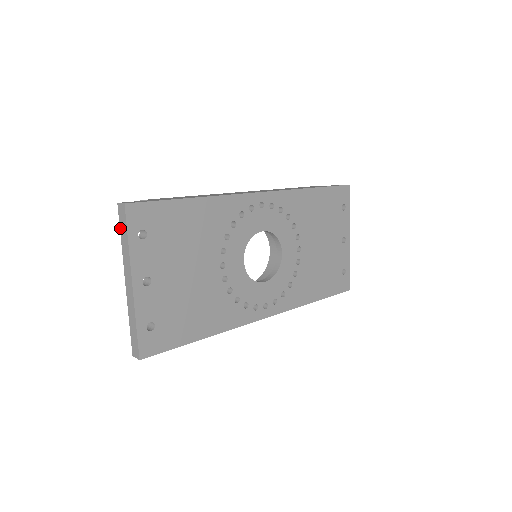
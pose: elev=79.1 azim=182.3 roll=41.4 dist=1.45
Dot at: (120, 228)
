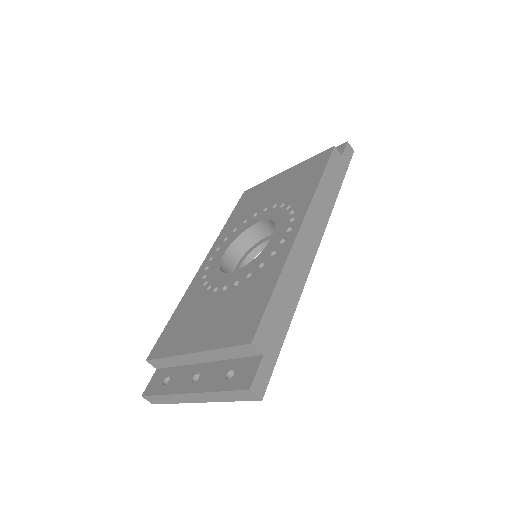
Dot at: (229, 392)
